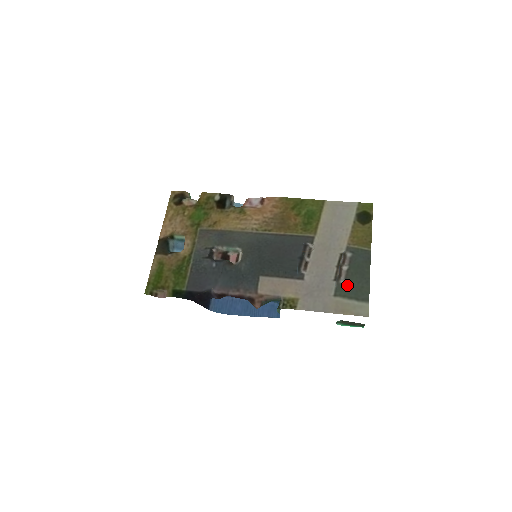
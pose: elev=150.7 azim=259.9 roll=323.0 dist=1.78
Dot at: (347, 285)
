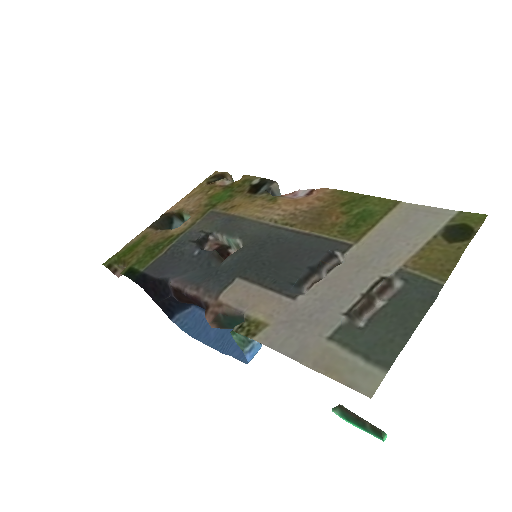
Dot at: (365, 330)
